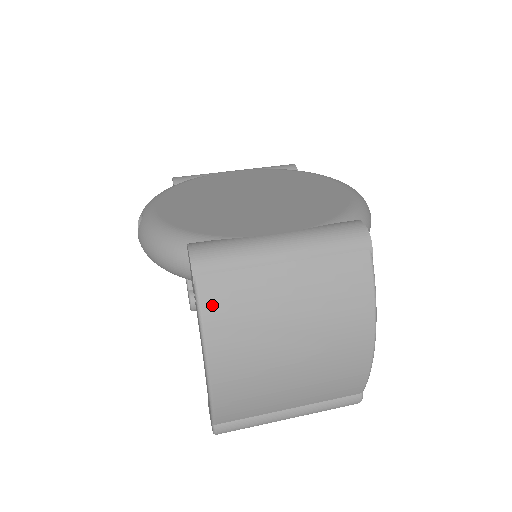
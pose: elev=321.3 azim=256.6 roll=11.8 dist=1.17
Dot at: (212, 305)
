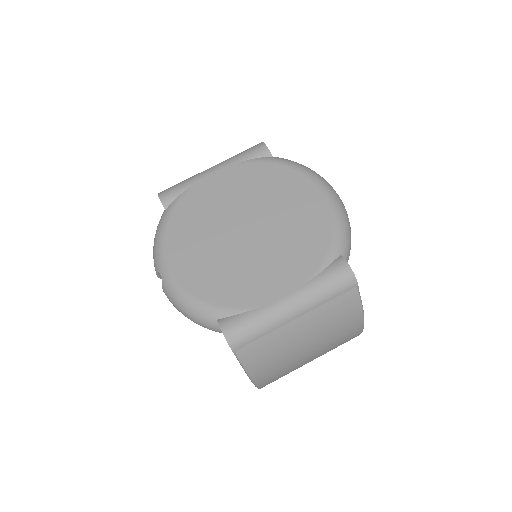
Dot at: (251, 361)
